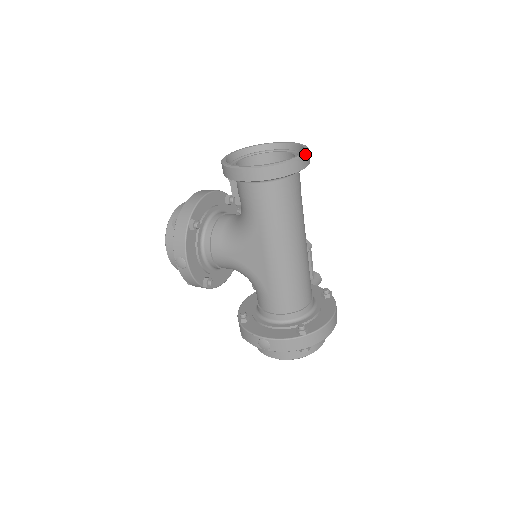
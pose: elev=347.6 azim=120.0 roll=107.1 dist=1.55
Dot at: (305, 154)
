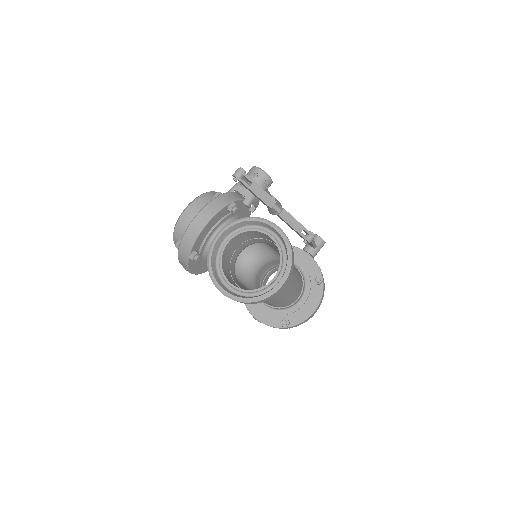
Dot at: (283, 284)
